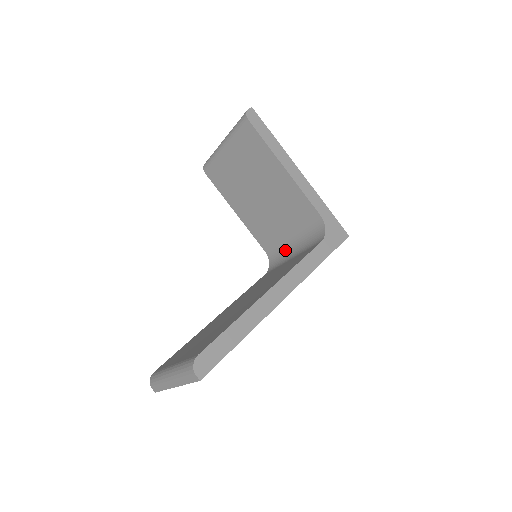
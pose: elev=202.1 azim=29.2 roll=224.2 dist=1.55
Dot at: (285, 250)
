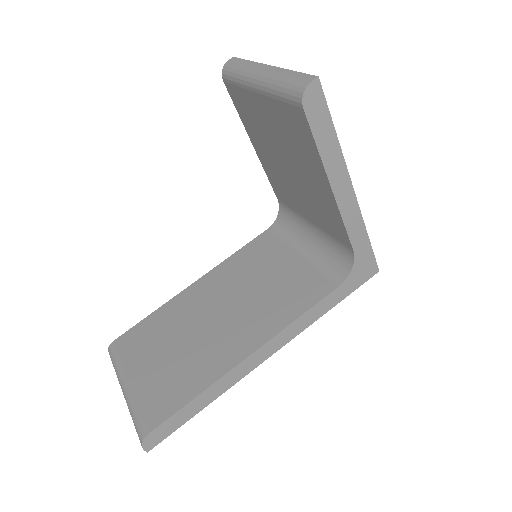
Dot at: (300, 226)
